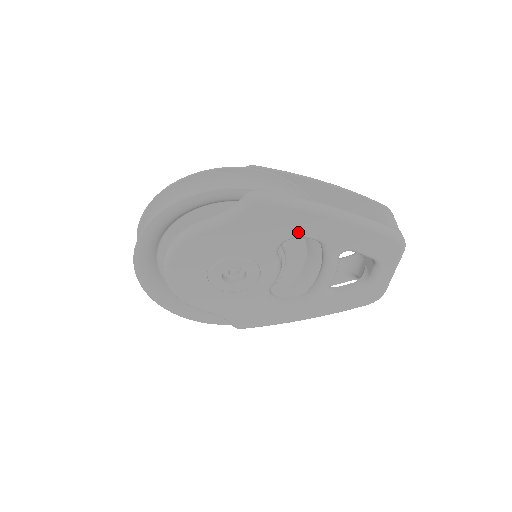
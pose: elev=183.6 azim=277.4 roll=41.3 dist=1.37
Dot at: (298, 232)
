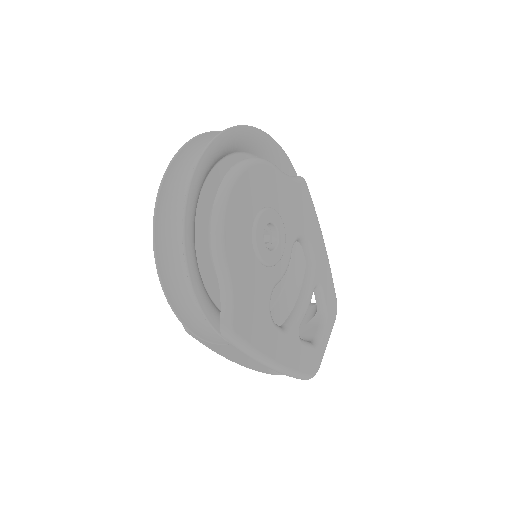
Dot at: (310, 236)
